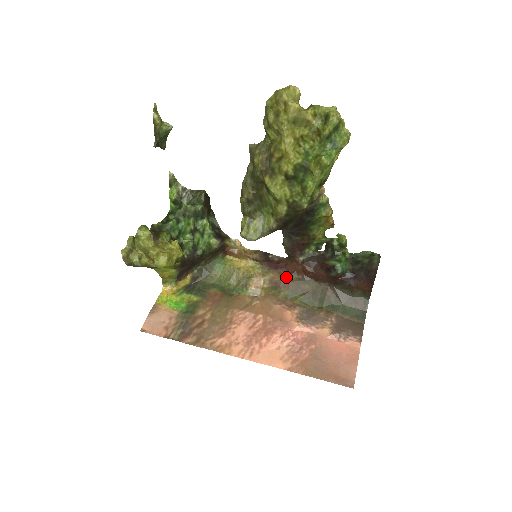
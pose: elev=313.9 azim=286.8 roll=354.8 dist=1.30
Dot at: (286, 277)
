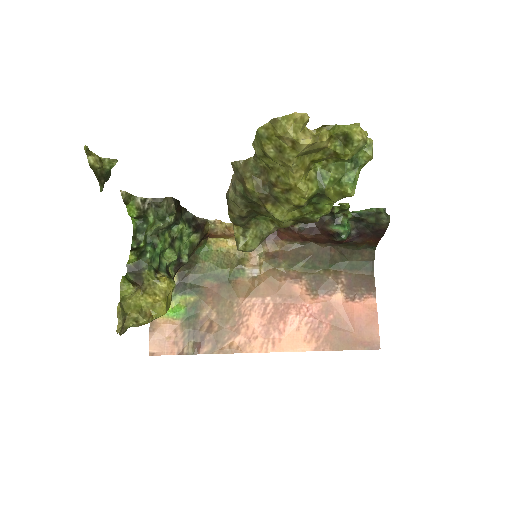
Dot at: (283, 247)
